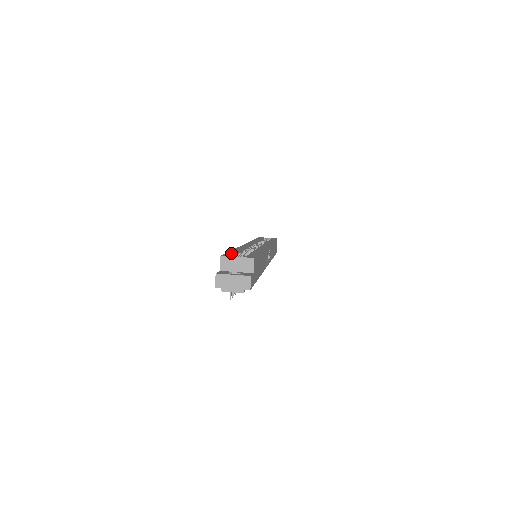
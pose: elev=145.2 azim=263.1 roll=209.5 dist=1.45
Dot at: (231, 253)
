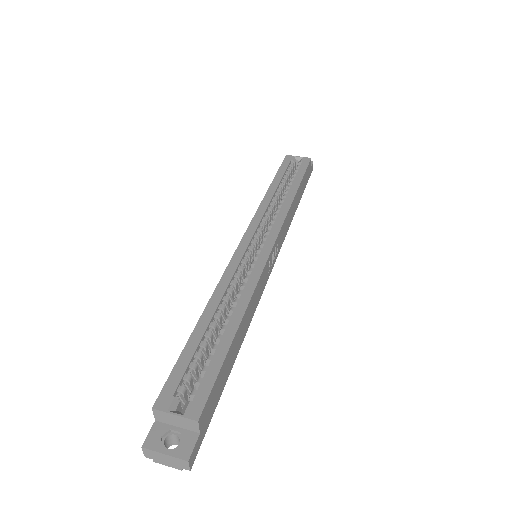
Dot at: (178, 374)
